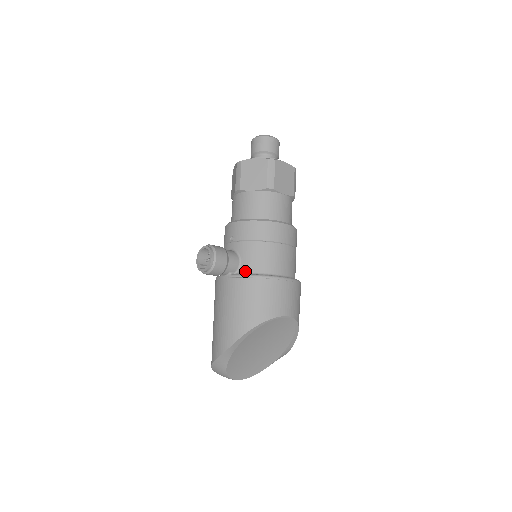
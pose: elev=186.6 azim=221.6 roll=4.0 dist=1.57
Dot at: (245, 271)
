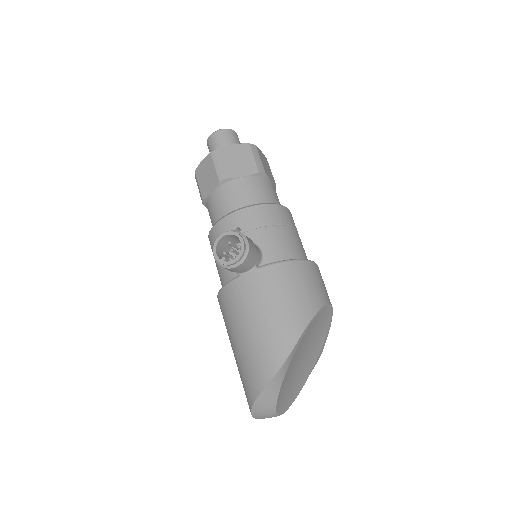
Dot at: (272, 260)
